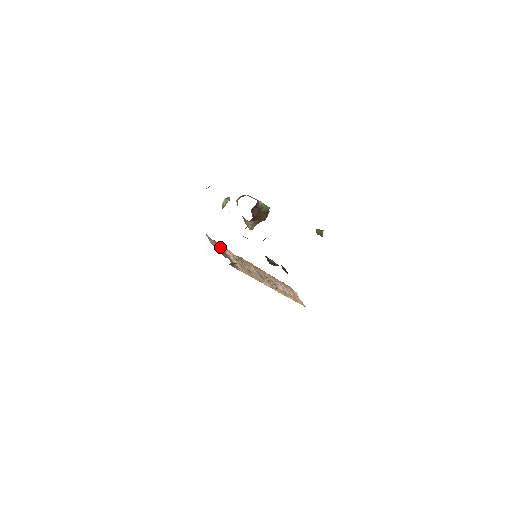
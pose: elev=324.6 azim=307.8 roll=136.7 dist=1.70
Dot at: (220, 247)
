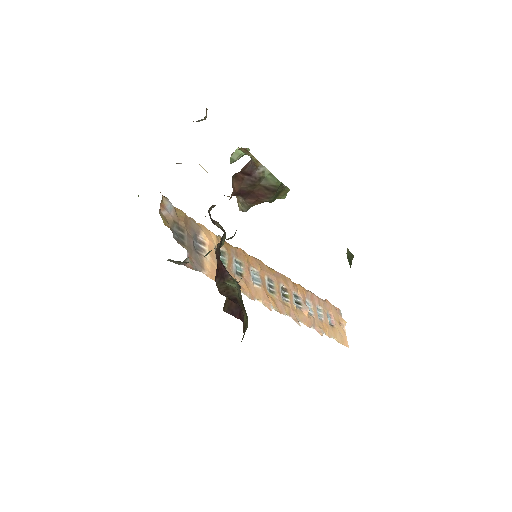
Dot at: (184, 225)
